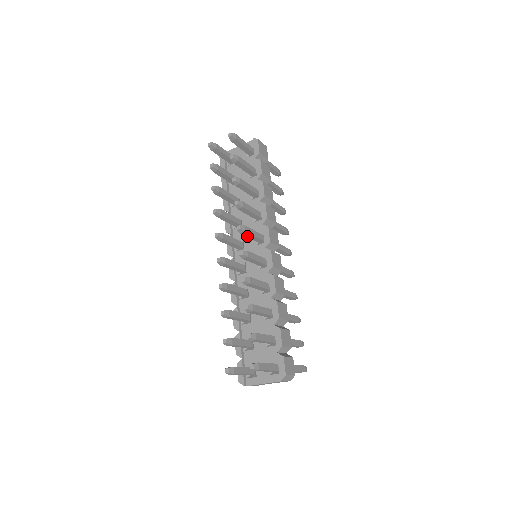
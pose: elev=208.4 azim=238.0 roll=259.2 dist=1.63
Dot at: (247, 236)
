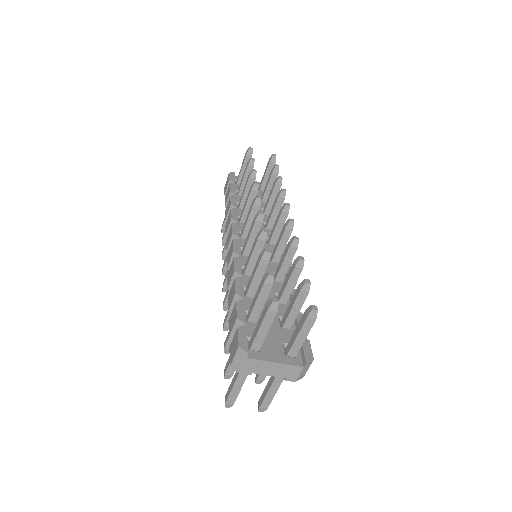
Dot at: (278, 223)
